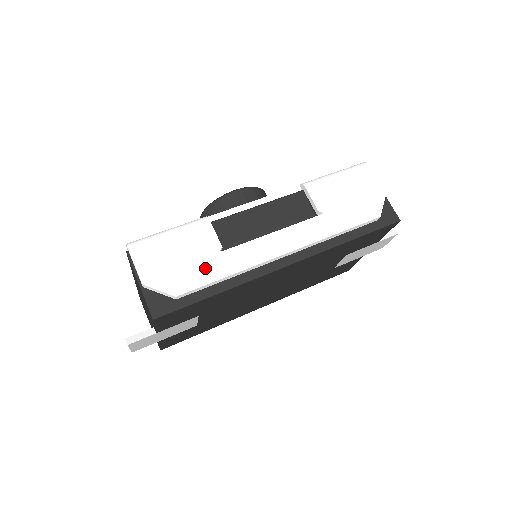
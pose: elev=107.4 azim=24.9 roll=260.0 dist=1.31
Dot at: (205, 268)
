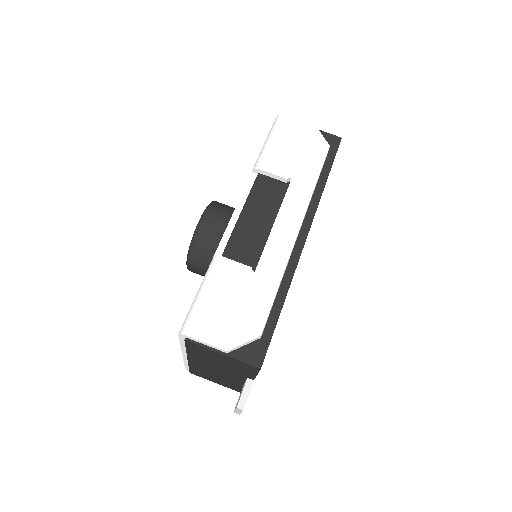
Dot at: (257, 295)
